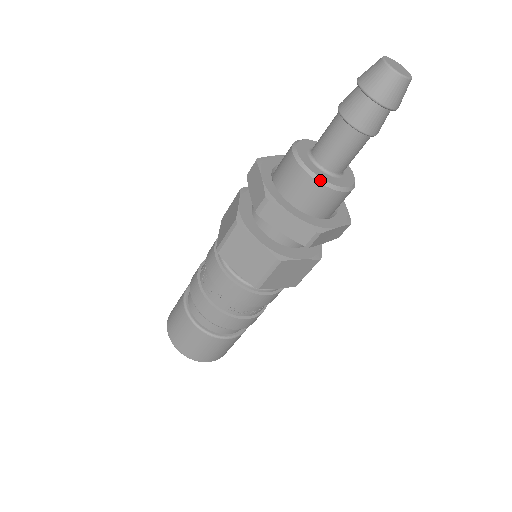
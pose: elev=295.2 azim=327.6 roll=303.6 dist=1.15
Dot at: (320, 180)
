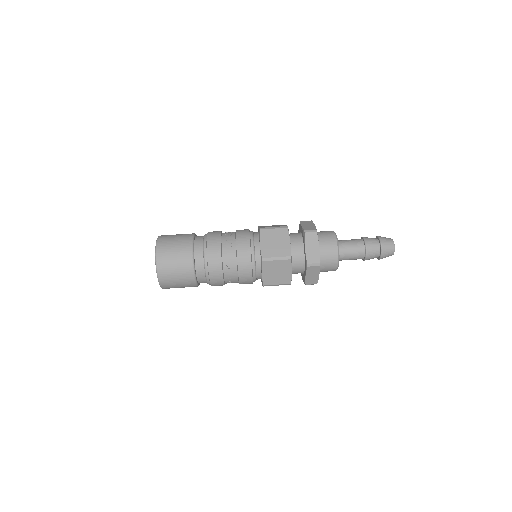
Dot at: (338, 248)
